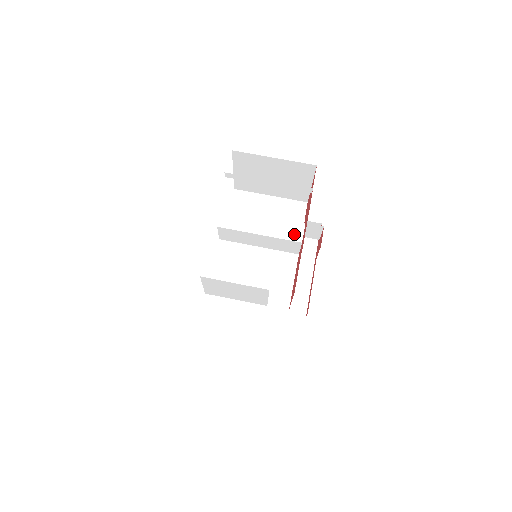
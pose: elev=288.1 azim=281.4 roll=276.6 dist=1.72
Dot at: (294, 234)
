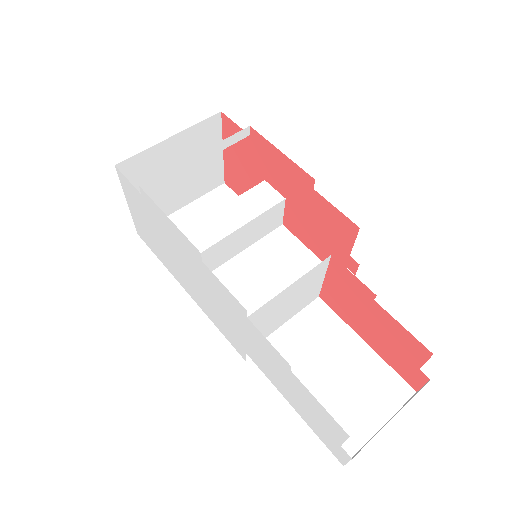
Dot at: (268, 198)
